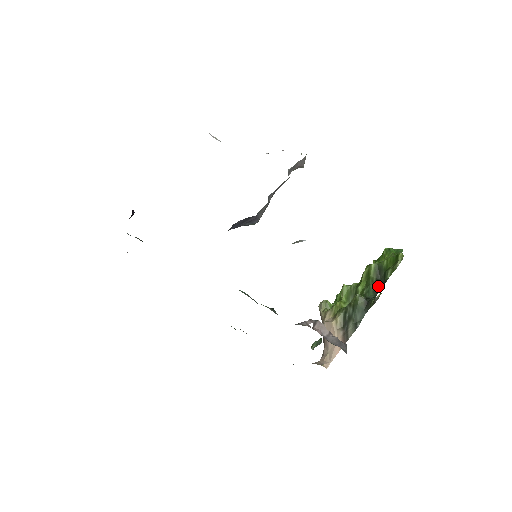
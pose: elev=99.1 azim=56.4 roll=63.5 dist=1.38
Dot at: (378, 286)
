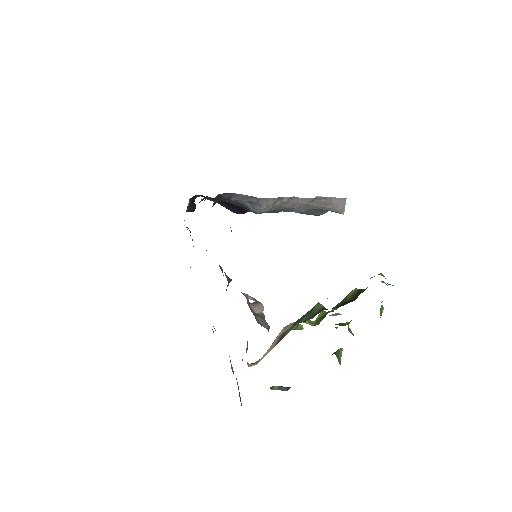
Dot at: (345, 303)
